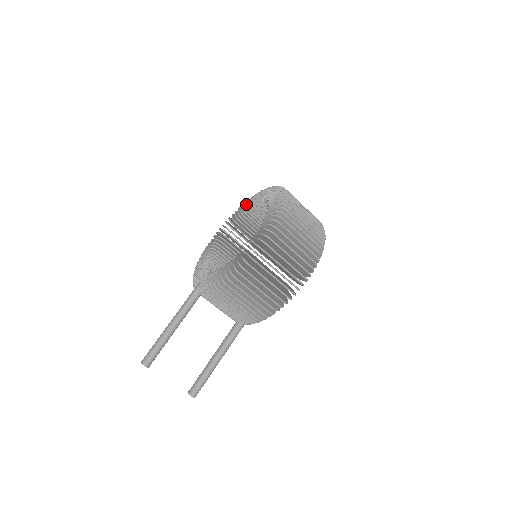
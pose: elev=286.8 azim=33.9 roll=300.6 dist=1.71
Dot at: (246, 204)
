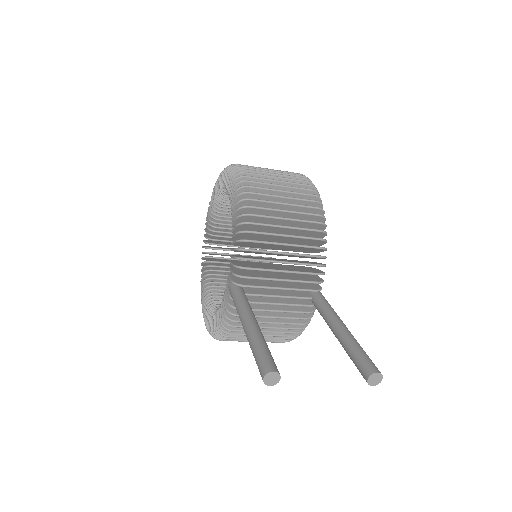
Dot at: (202, 262)
